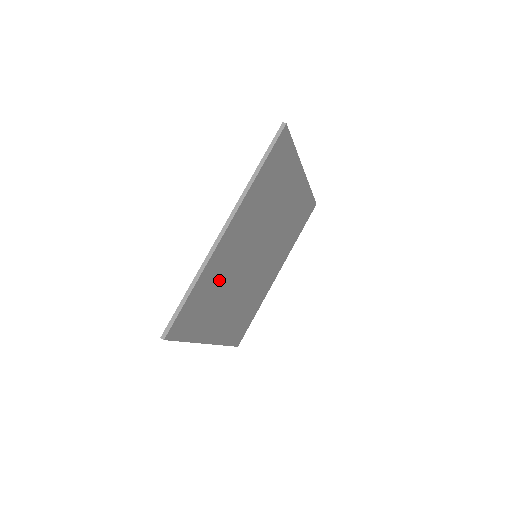
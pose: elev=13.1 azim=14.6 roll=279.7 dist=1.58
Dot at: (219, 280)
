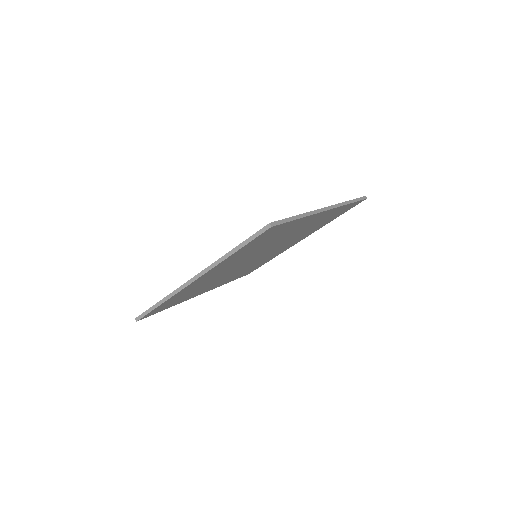
Dot at: (198, 286)
